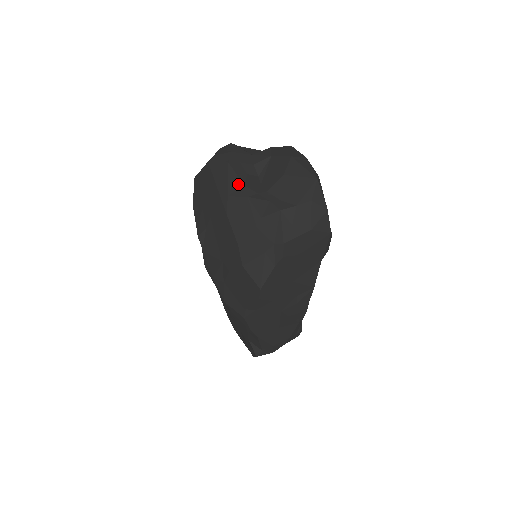
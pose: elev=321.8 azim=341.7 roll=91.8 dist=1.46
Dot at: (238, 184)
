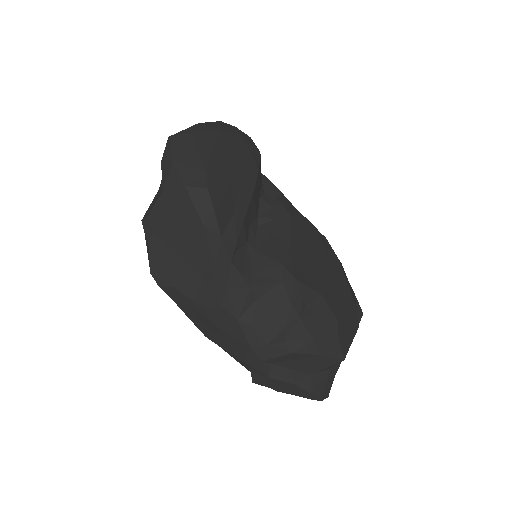
Dot at: occluded
